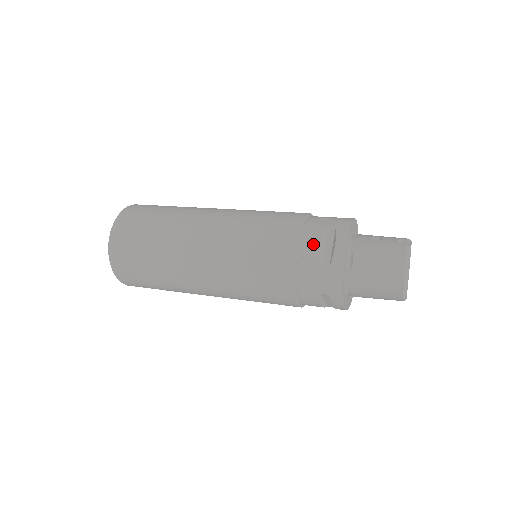
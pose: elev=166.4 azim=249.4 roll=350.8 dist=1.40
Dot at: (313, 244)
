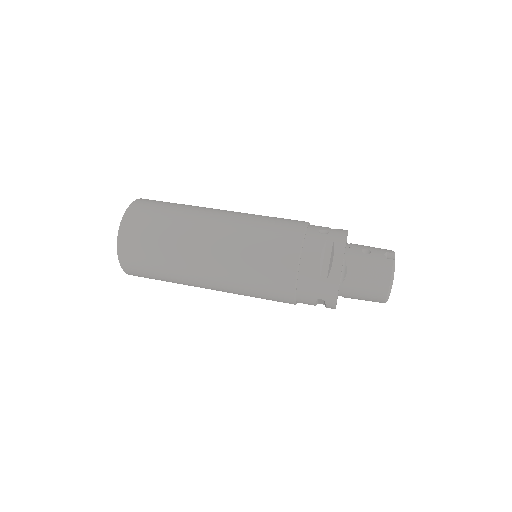
Dot at: (314, 257)
